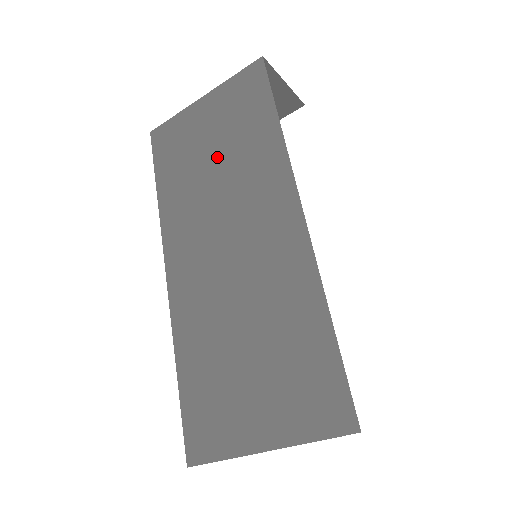
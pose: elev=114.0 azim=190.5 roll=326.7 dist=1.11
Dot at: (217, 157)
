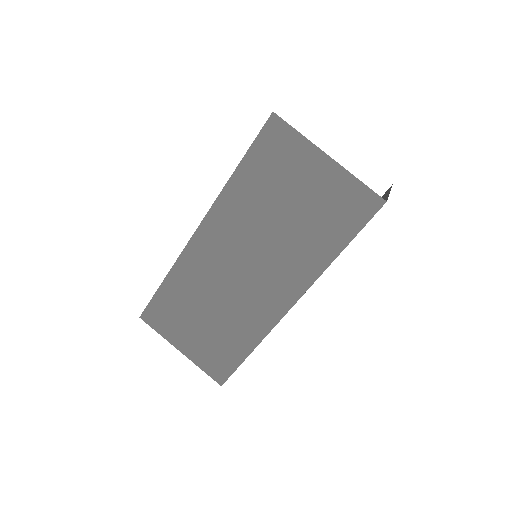
Dot at: (289, 216)
